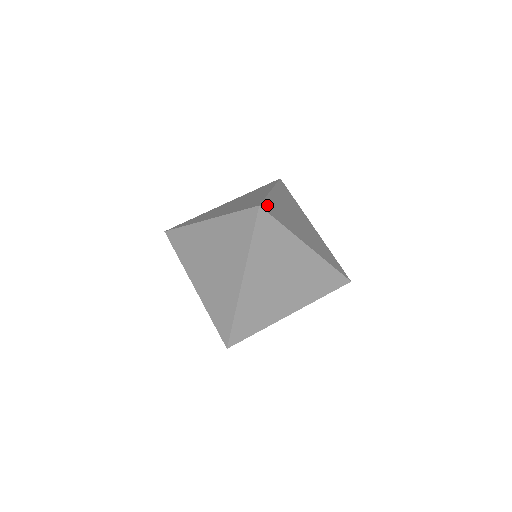
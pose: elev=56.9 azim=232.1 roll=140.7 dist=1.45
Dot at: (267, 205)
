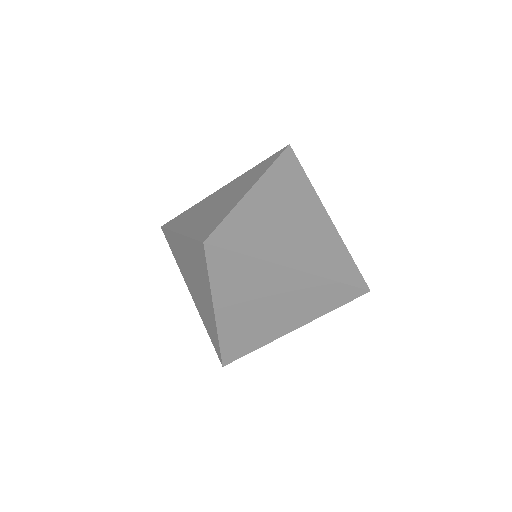
Dot at: (224, 230)
